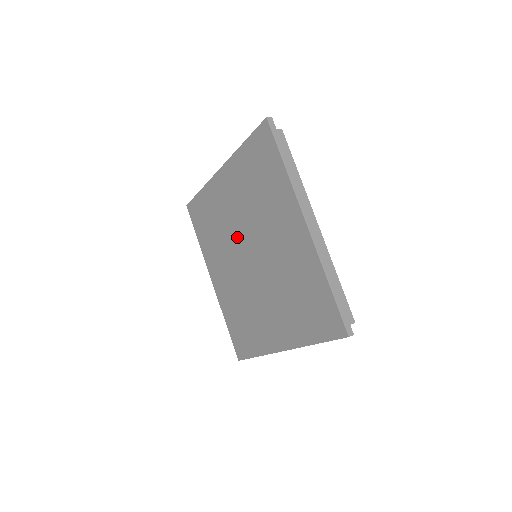
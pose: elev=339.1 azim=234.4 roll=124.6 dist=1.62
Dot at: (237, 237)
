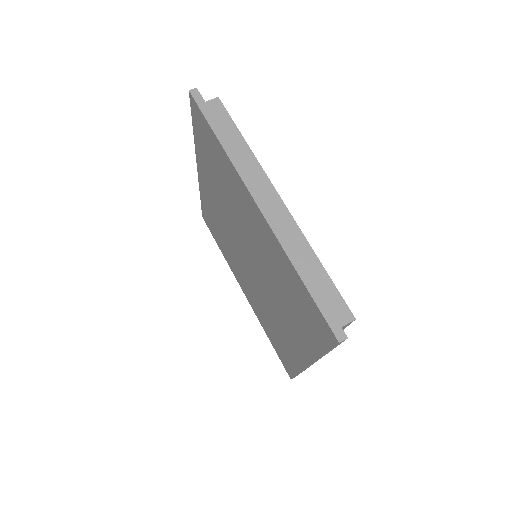
Dot at: (234, 239)
